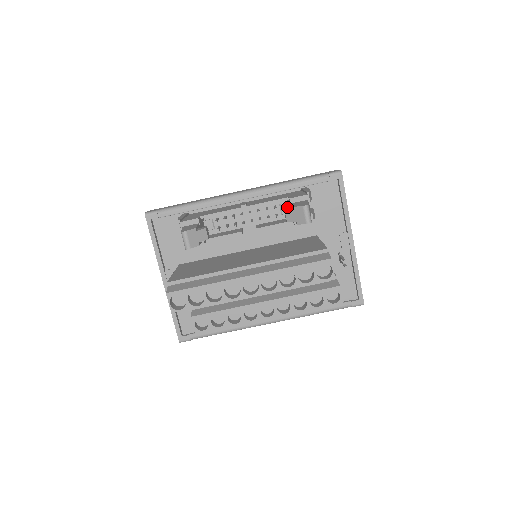
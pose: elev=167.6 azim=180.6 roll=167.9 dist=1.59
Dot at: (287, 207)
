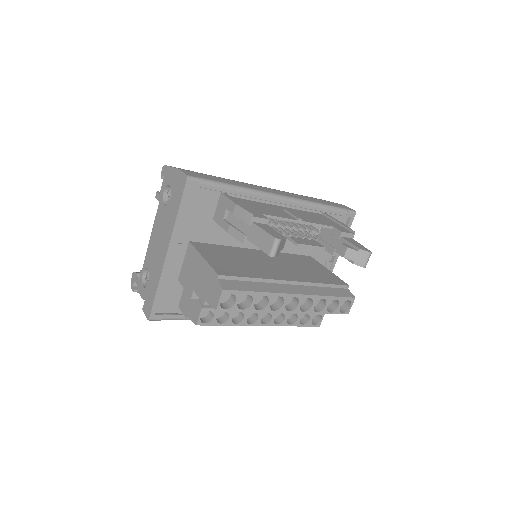
Dot at: occluded
